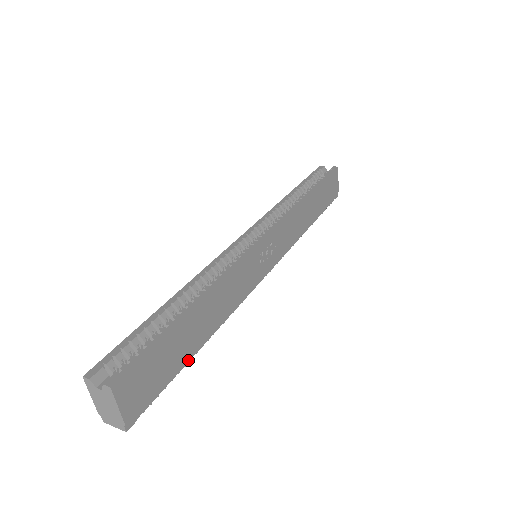
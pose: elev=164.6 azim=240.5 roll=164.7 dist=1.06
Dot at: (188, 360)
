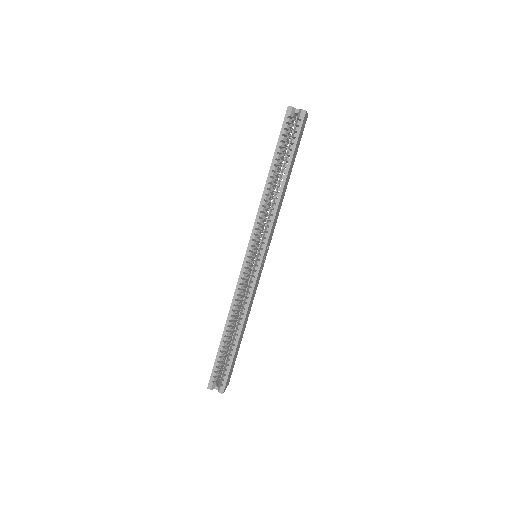
Dot at: occluded
